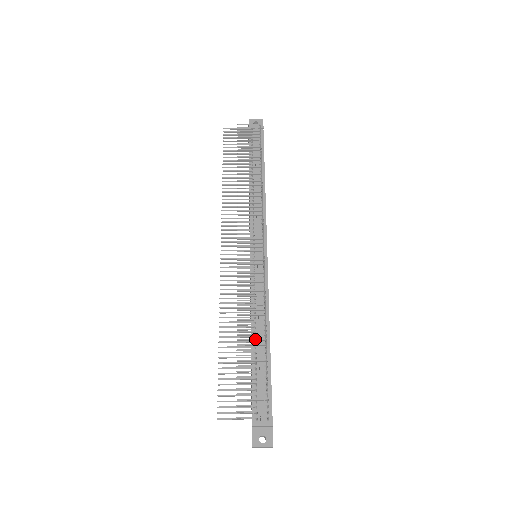
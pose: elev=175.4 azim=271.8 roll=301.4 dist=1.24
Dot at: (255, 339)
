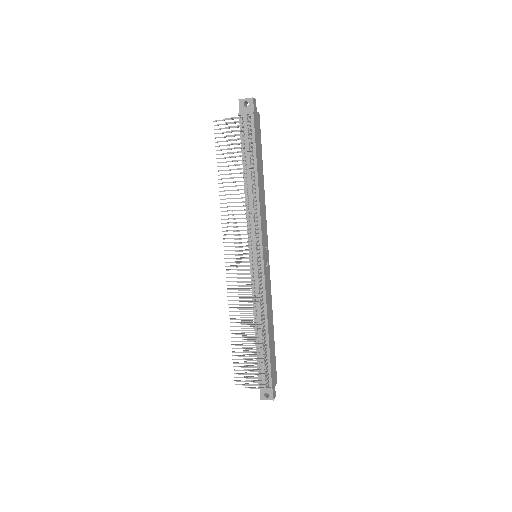
Dot at: (254, 336)
